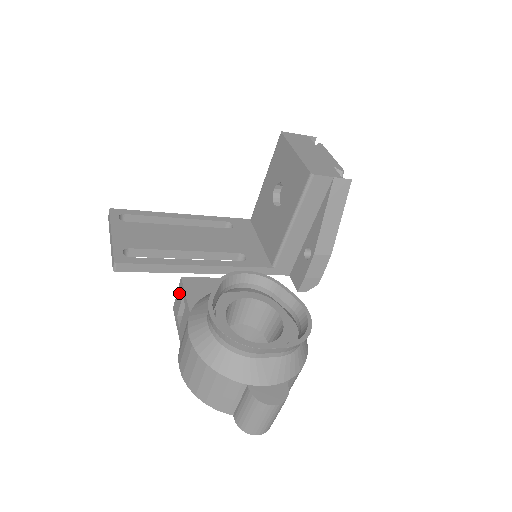
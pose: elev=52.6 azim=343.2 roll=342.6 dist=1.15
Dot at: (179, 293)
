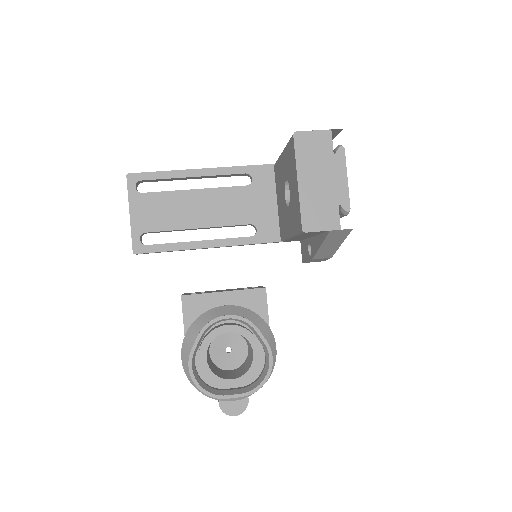
Dot at: occluded
